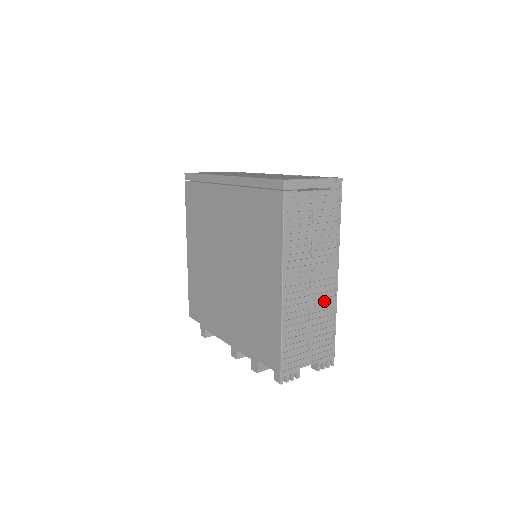
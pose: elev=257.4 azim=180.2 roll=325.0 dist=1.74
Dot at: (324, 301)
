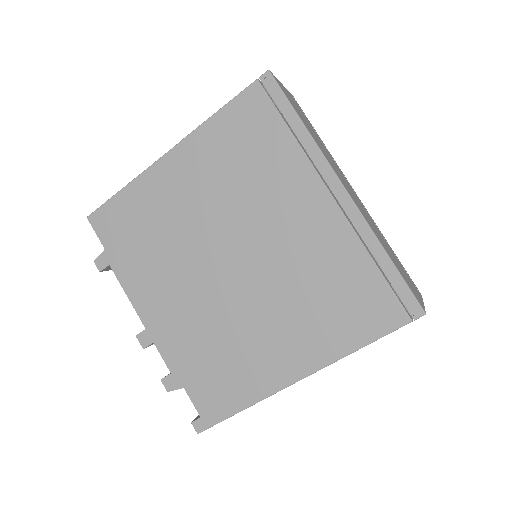
Dot at: occluded
